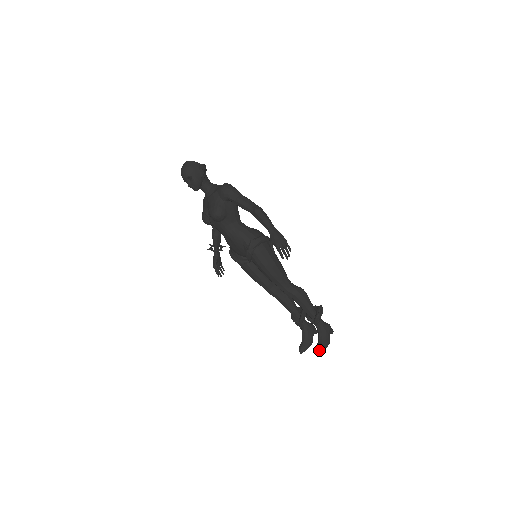
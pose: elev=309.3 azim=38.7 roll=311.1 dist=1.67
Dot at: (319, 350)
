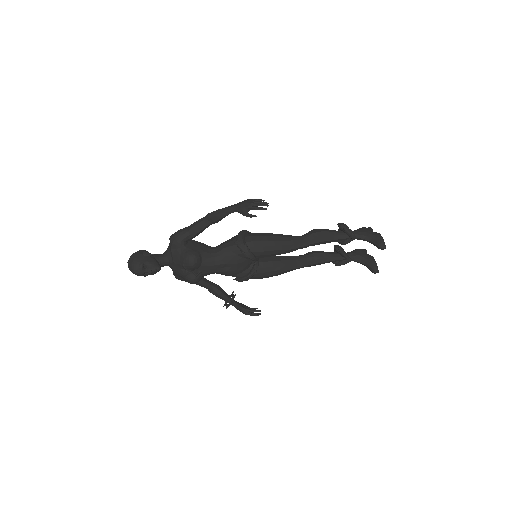
Dot at: (381, 245)
